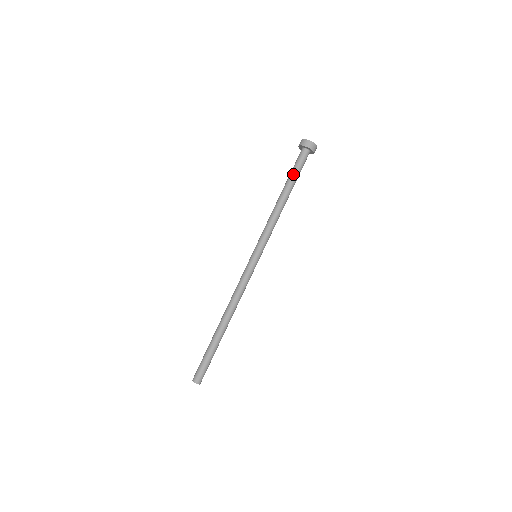
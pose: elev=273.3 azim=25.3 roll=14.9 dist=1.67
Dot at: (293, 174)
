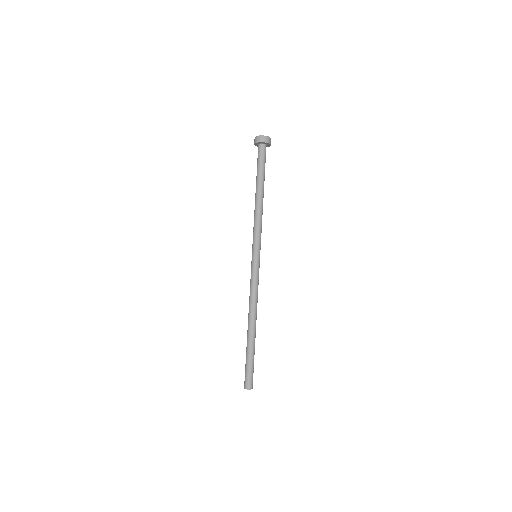
Dot at: (257, 171)
